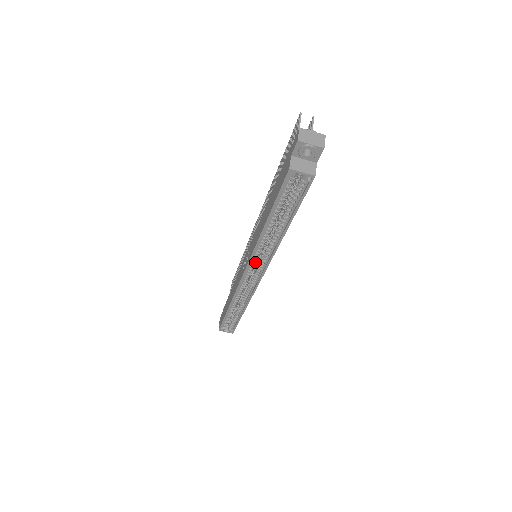
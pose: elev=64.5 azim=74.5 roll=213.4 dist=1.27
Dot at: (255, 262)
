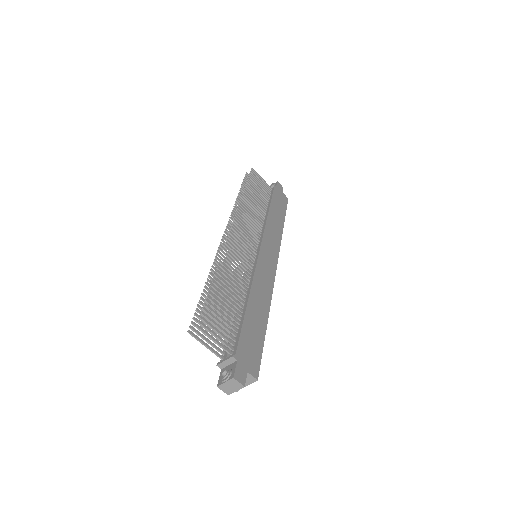
Dot at: occluded
